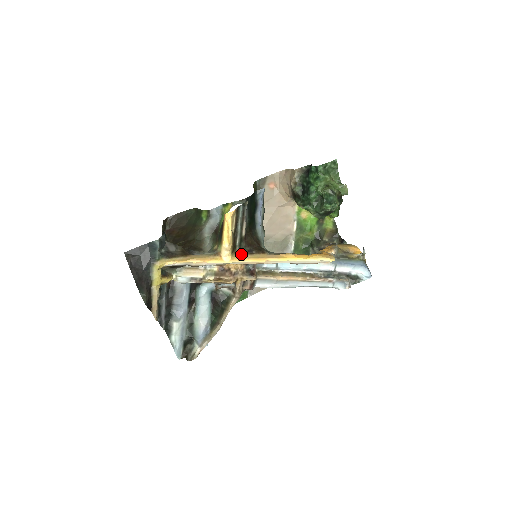
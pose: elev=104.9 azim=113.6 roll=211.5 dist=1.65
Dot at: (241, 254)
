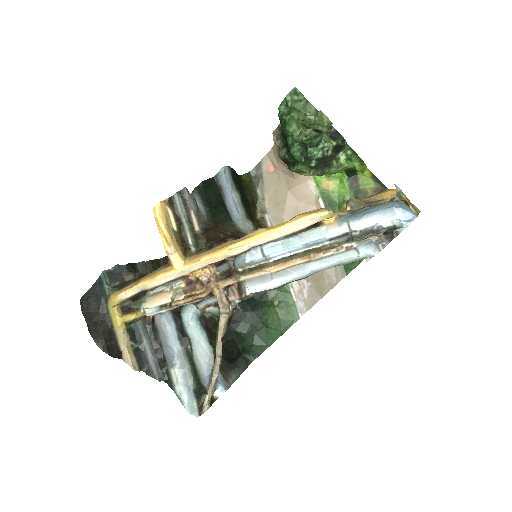
Dot at: (198, 254)
